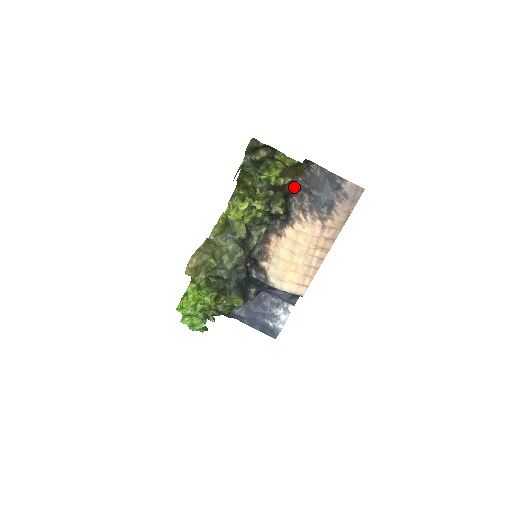
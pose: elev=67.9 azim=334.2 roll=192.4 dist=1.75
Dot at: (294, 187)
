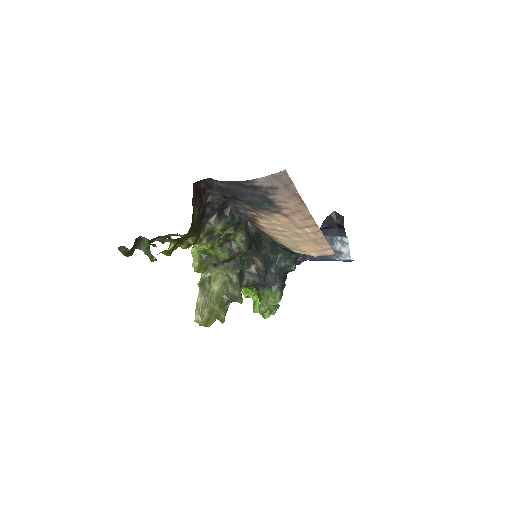
Dot at: (218, 201)
